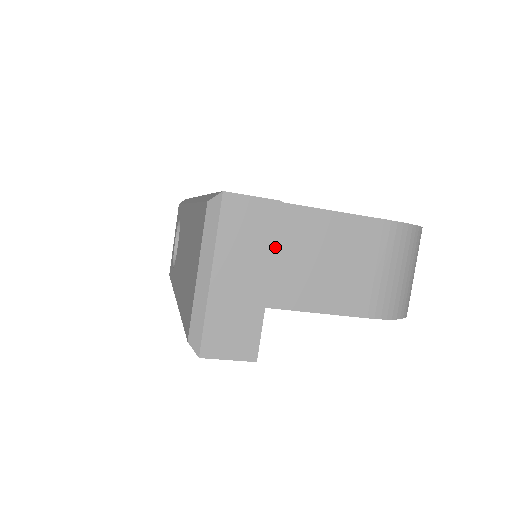
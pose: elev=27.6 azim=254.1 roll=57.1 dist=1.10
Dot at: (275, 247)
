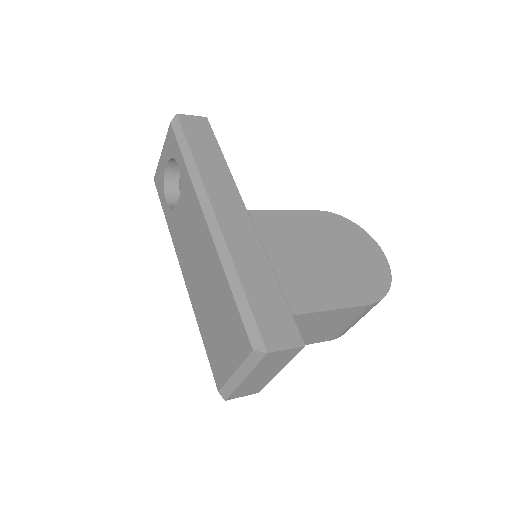
Dot at: occluded
